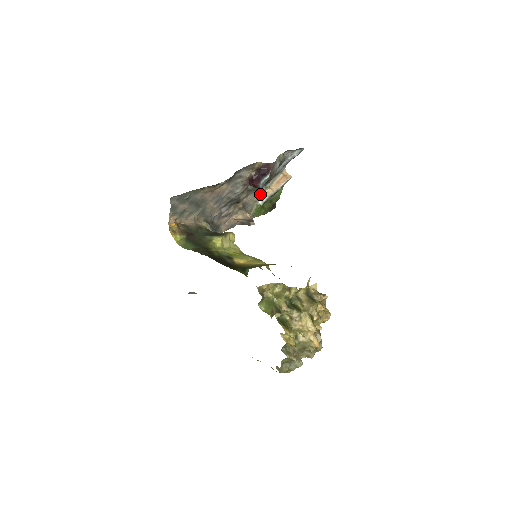
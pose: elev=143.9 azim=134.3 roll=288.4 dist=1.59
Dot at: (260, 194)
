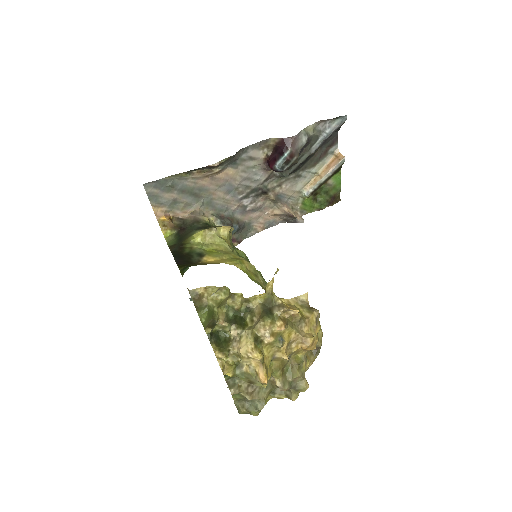
Dot at: (304, 183)
